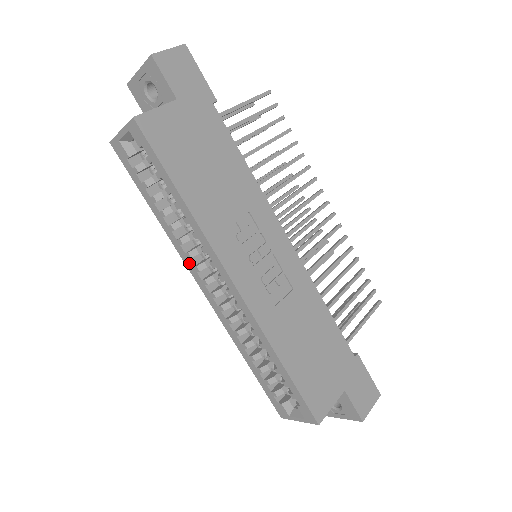
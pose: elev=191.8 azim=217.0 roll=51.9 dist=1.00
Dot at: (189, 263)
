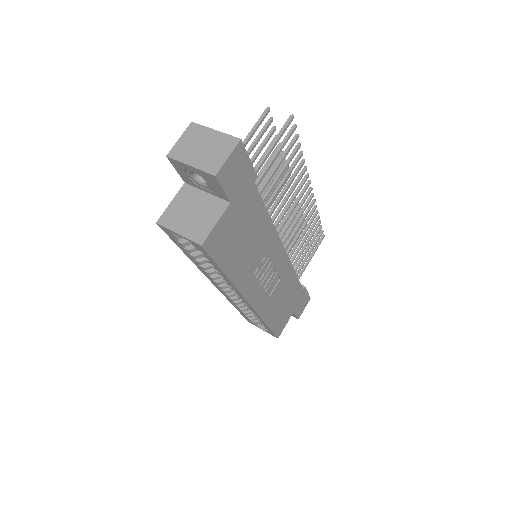
Dot at: (210, 278)
